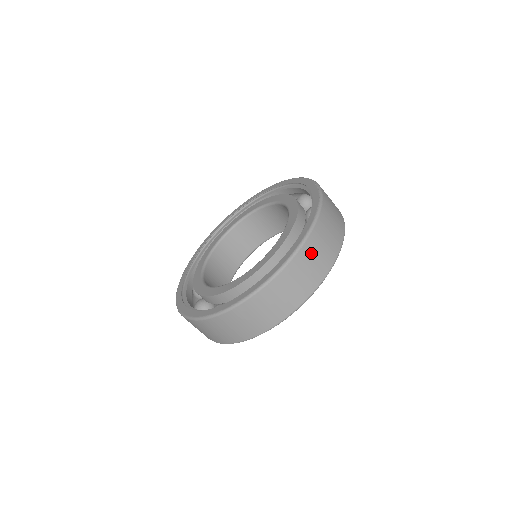
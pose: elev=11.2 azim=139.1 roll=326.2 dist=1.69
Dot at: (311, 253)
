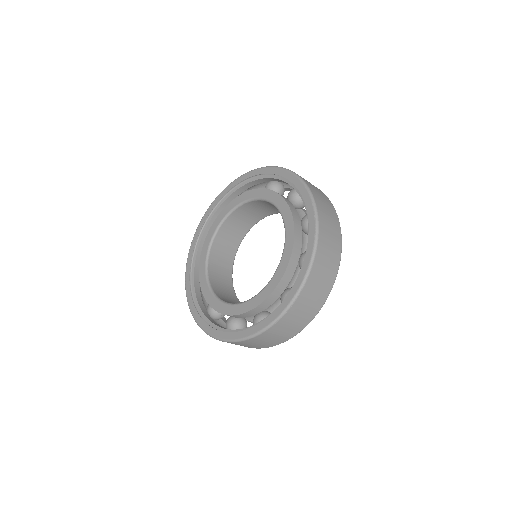
Dot at: (314, 284)
